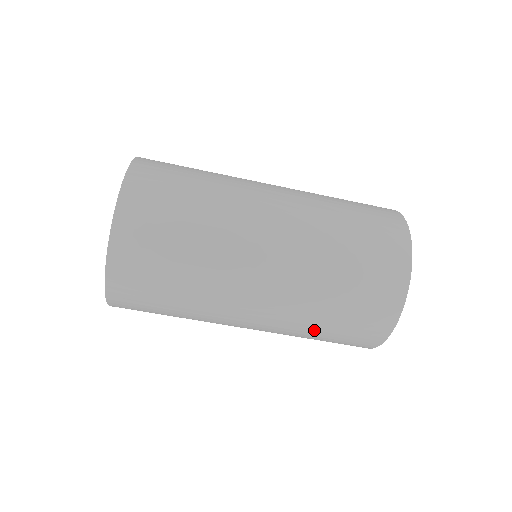
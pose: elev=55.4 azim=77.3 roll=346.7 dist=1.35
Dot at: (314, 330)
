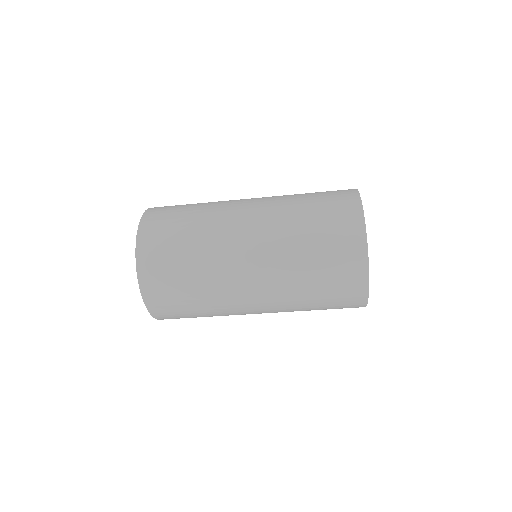
Dot at: (308, 310)
